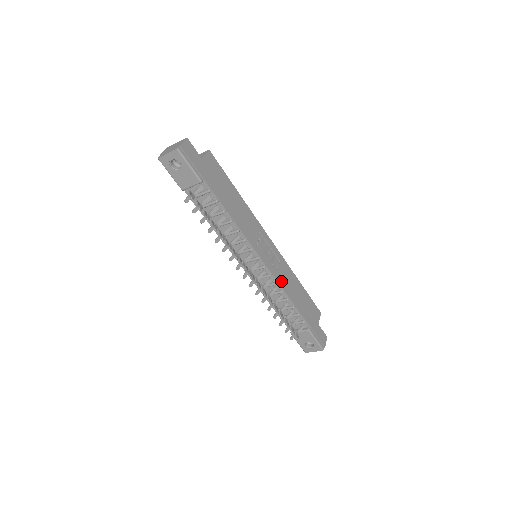
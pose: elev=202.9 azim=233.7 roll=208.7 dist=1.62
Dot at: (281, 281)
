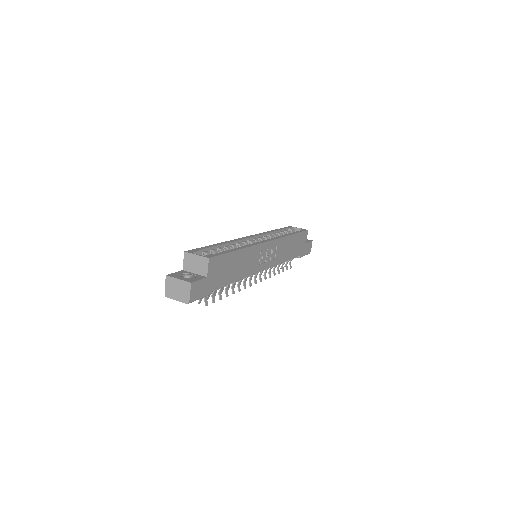
Dot at: (279, 260)
